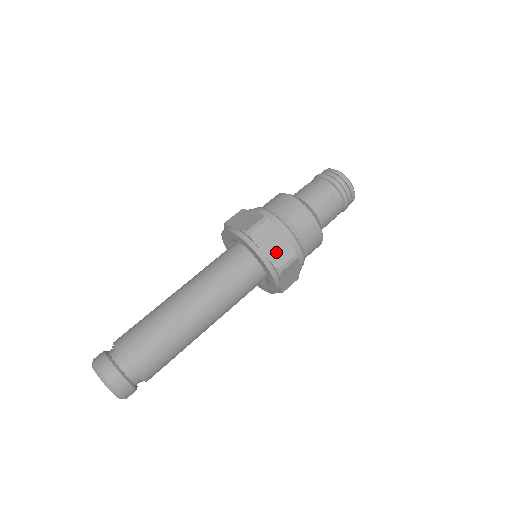
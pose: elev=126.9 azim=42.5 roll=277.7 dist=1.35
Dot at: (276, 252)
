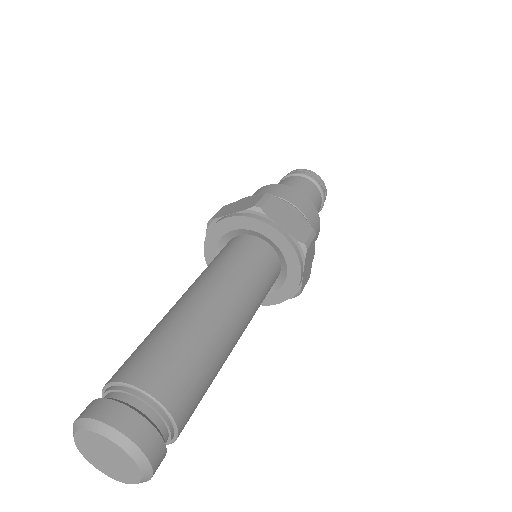
Dot at: (294, 227)
